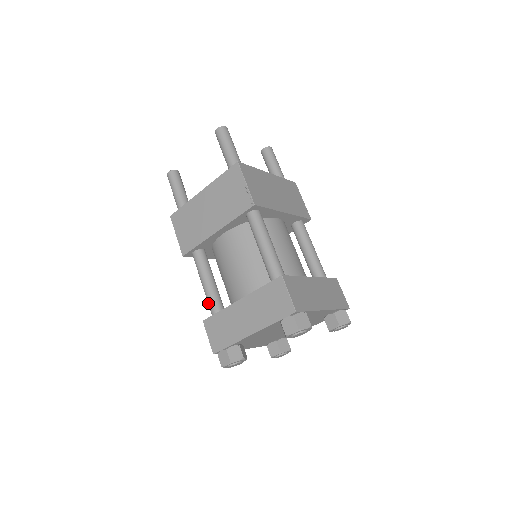
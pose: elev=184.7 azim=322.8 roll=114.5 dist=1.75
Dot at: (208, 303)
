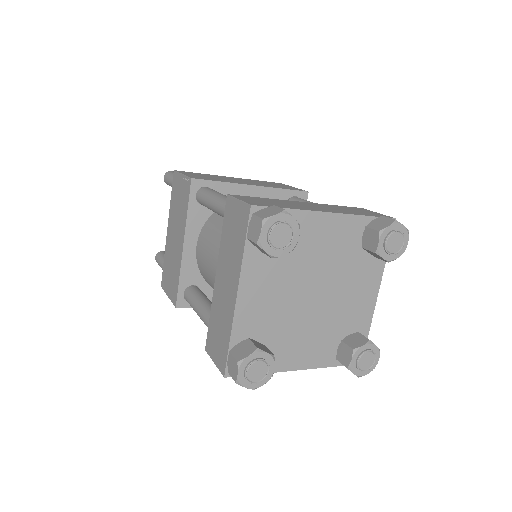
Dot at: occluded
